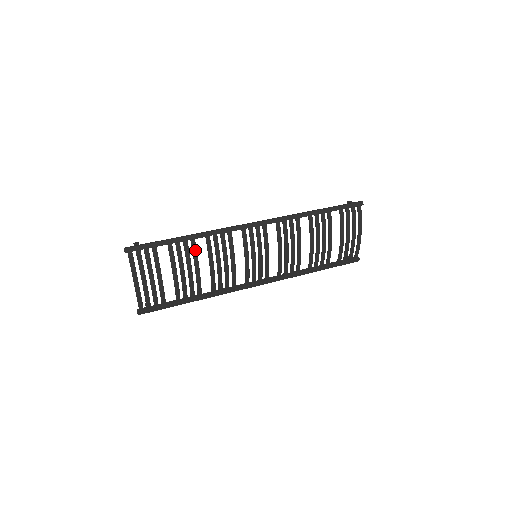
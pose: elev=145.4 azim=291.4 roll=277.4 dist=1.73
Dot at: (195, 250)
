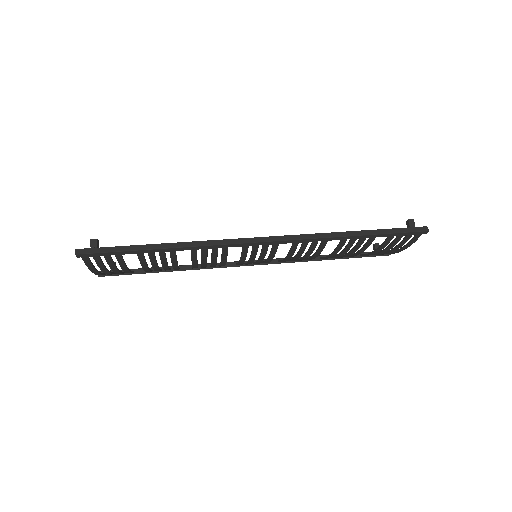
Dot at: (174, 256)
